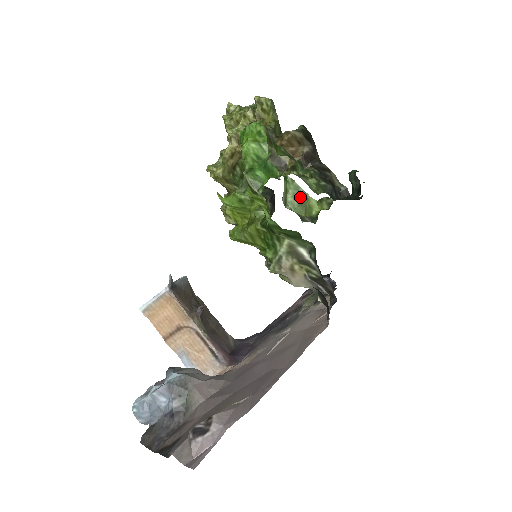
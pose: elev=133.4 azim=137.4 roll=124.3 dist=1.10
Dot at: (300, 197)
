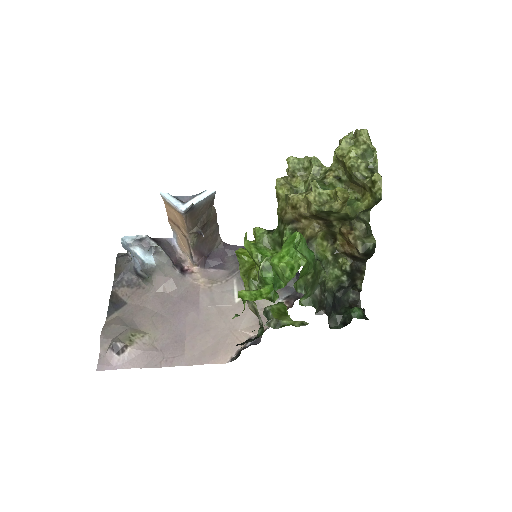
Dot at: (282, 312)
